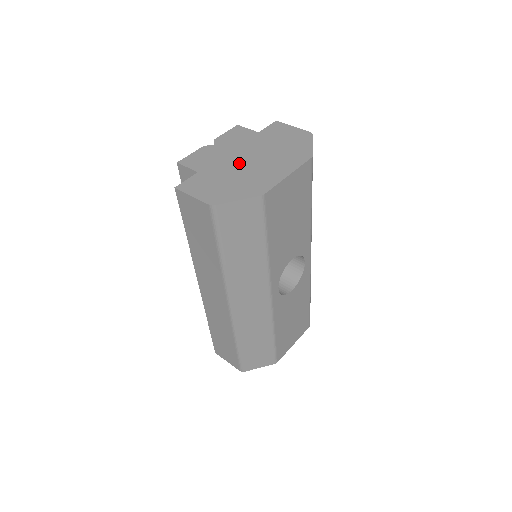
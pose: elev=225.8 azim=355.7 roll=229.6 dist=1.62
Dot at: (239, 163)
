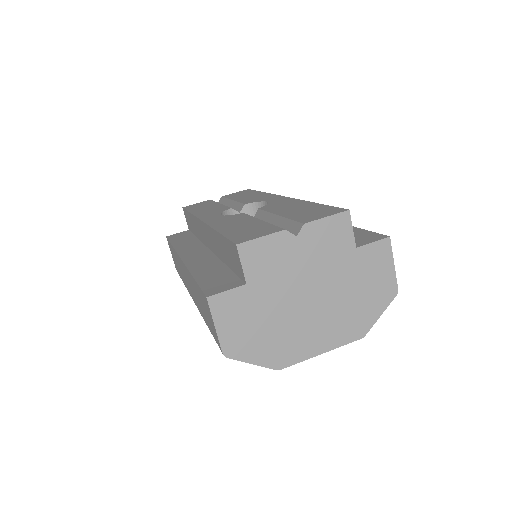
Dot at: (296, 298)
